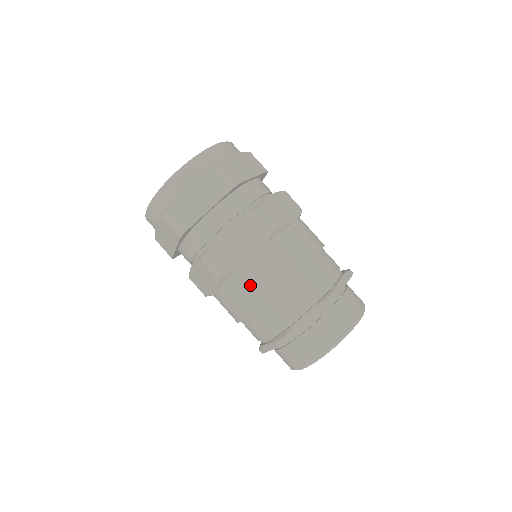
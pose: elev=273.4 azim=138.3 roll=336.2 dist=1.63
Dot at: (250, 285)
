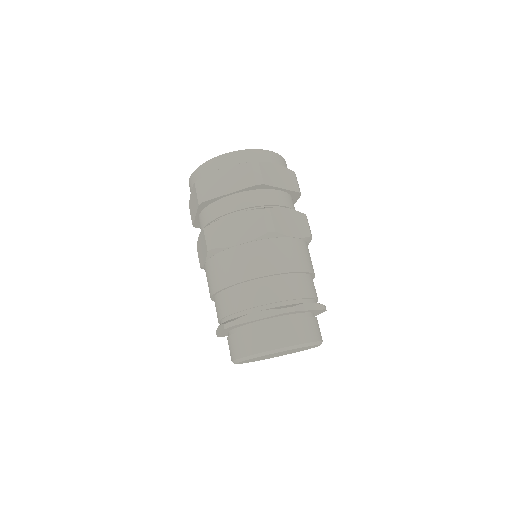
Dot at: (286, 254)
